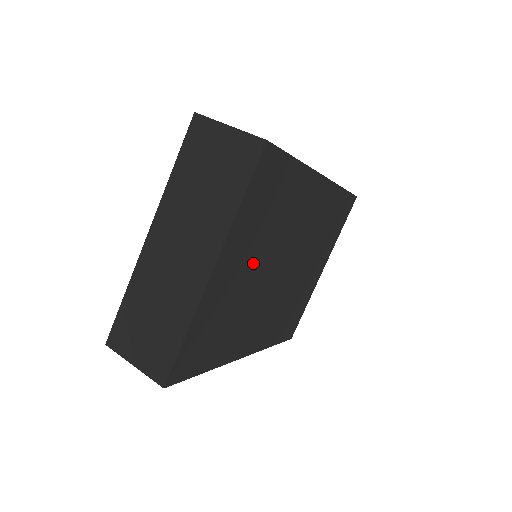
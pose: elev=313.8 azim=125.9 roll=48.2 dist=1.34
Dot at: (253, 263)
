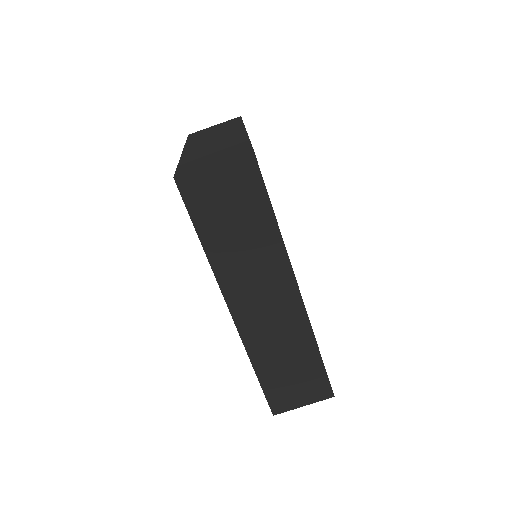
Dot at: occluded
